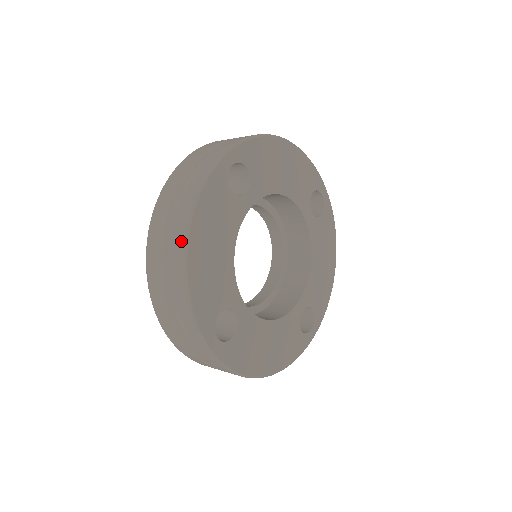
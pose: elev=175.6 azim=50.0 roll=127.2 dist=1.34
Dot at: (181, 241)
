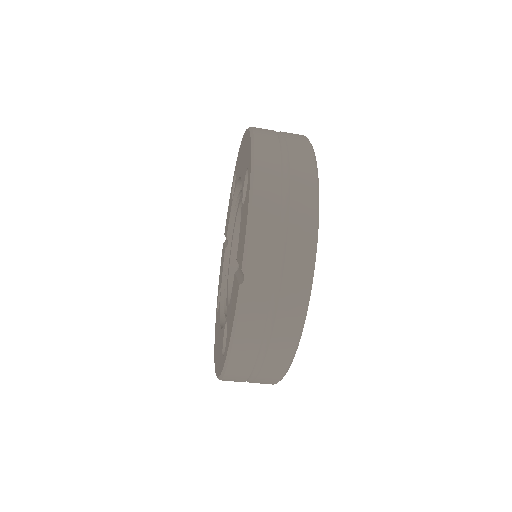
Dot at: occluded
